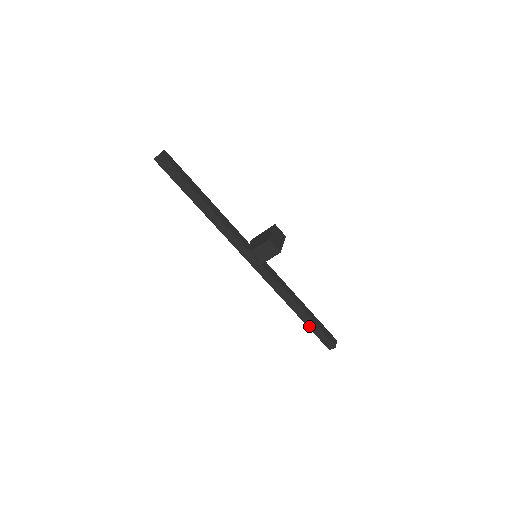
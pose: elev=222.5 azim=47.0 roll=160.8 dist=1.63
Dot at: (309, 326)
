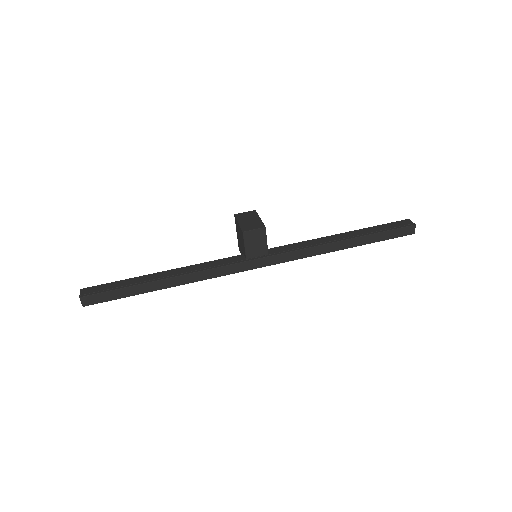
Dot at: (372, 241)
